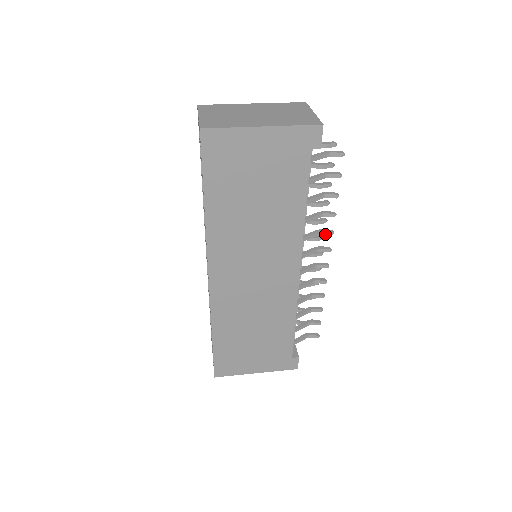
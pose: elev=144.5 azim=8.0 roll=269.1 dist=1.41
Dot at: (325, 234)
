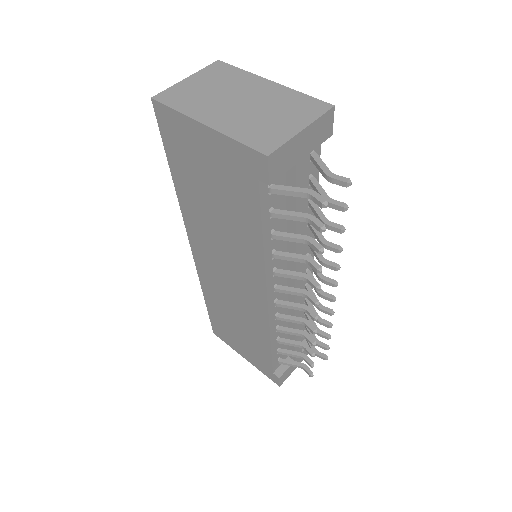
Dot at: (310, 284)
